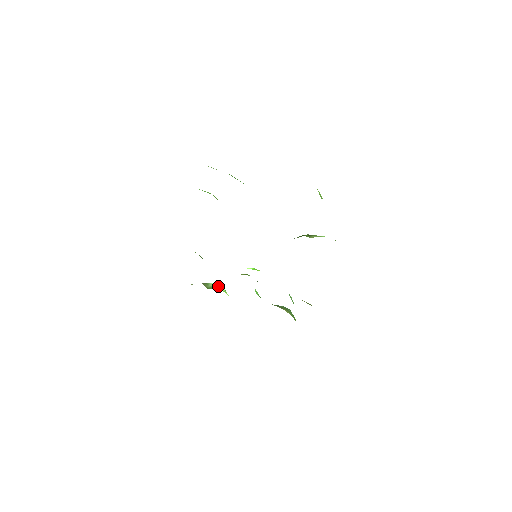
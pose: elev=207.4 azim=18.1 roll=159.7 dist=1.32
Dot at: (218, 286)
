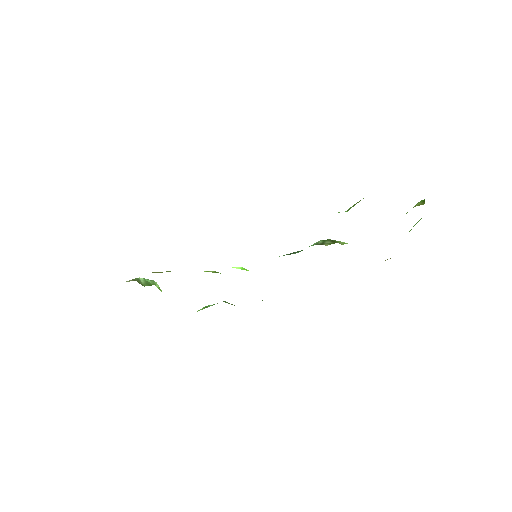
Dot at: (151, 282)
